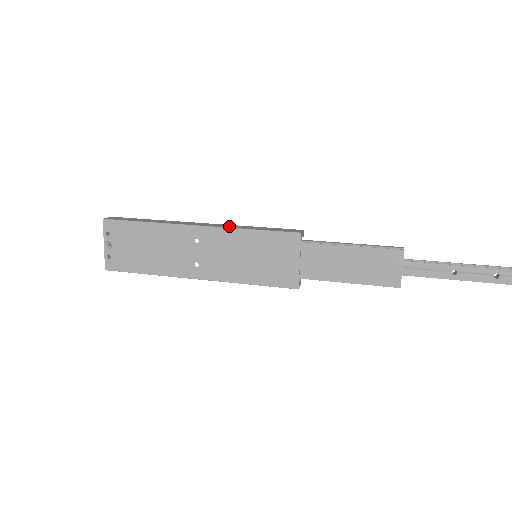
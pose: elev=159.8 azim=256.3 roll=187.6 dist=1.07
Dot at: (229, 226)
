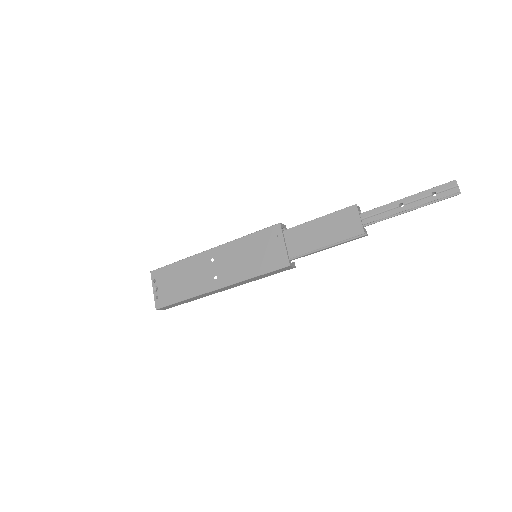
Dot at: occluded
